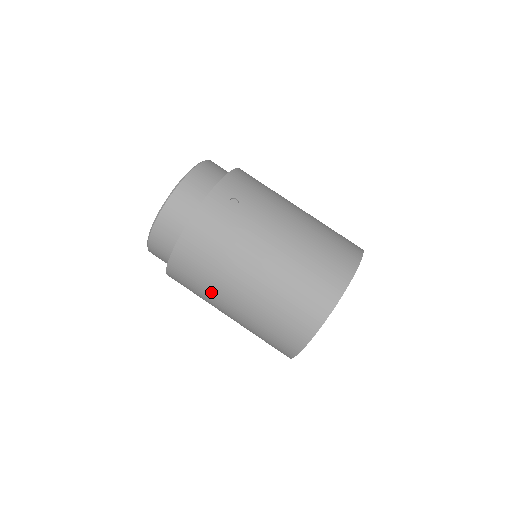
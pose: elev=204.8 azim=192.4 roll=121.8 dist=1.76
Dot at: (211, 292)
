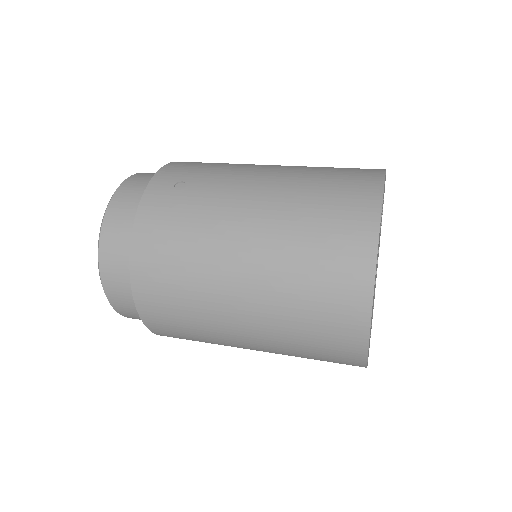
Dot at: (206, 319)
